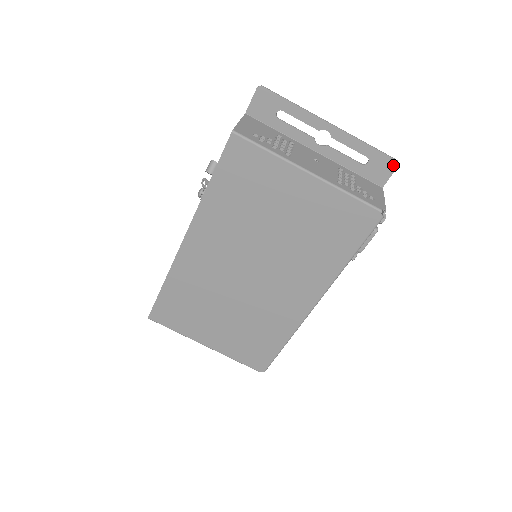
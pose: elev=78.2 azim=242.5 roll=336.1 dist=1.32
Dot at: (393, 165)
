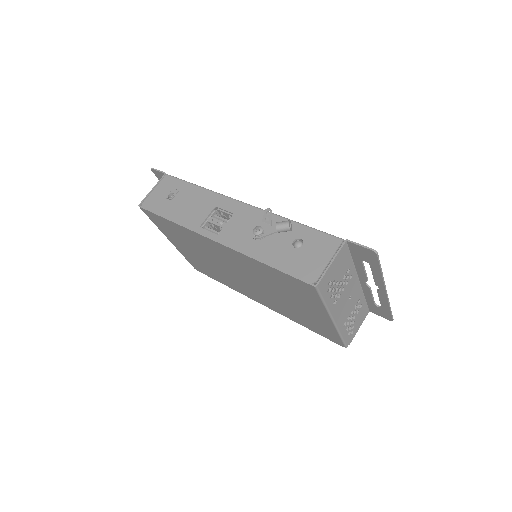
Dot at: (388, 318)
